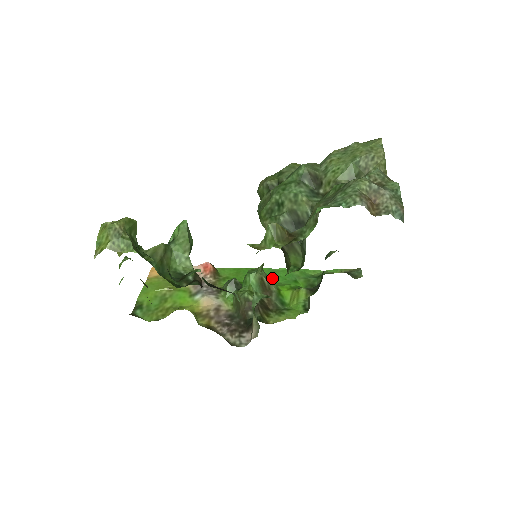
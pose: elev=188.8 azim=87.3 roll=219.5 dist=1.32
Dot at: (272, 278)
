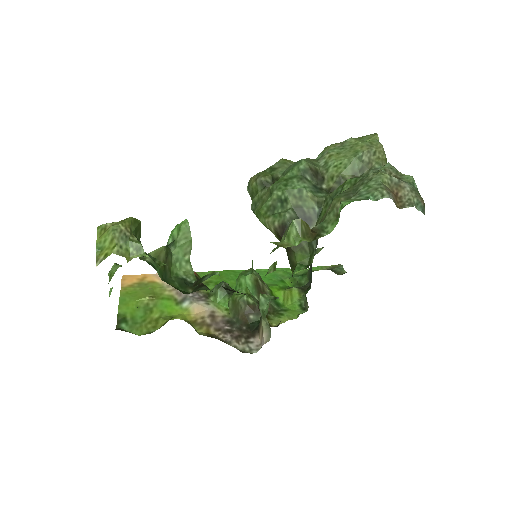
Dot at: occluded
